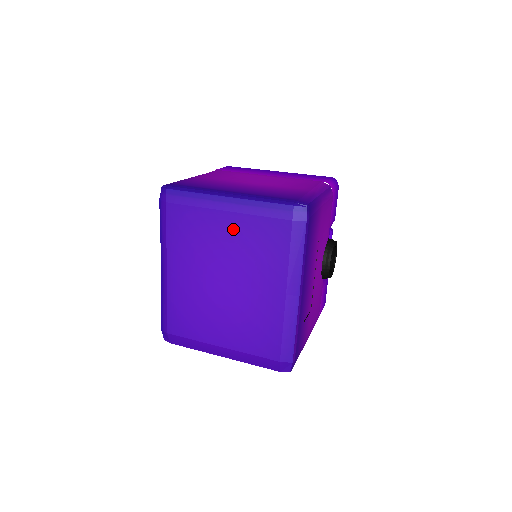
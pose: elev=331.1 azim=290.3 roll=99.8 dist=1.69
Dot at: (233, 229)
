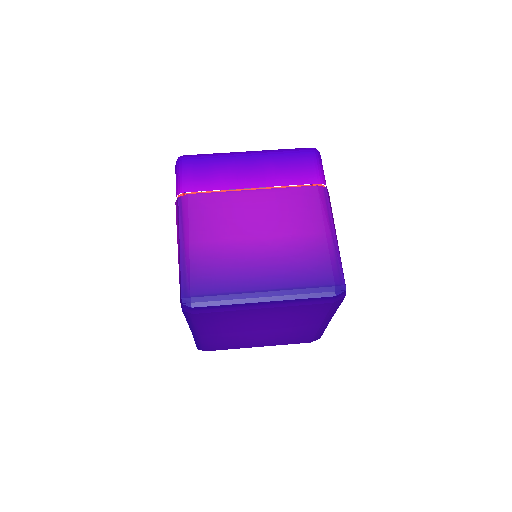
Dot at: (271, 313)
